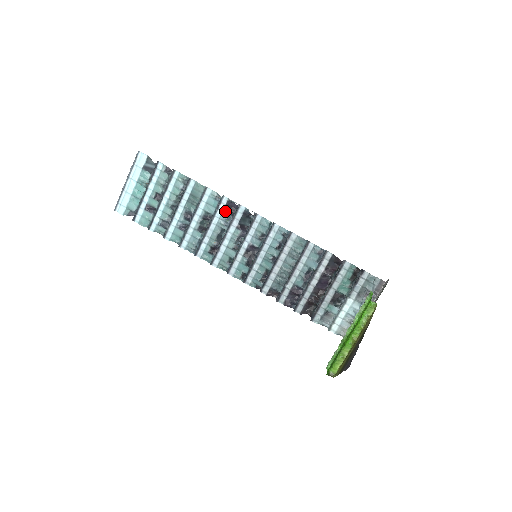
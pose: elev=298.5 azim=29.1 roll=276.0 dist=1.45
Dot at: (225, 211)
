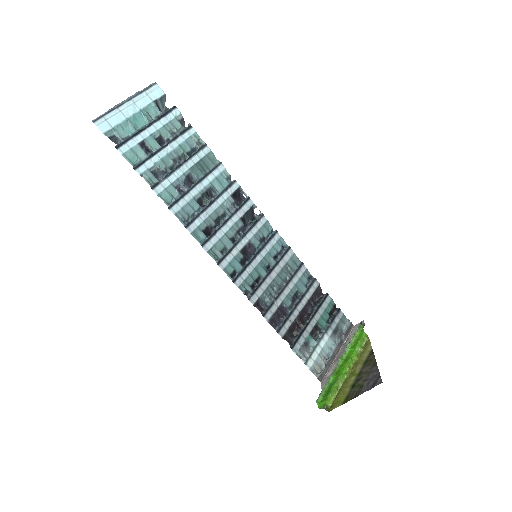
Dot at: (233, 196)
